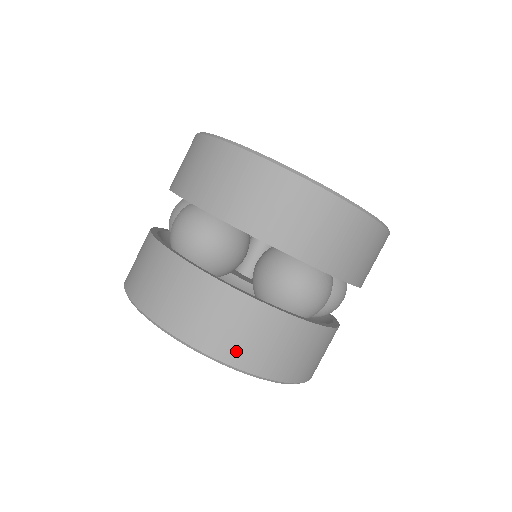
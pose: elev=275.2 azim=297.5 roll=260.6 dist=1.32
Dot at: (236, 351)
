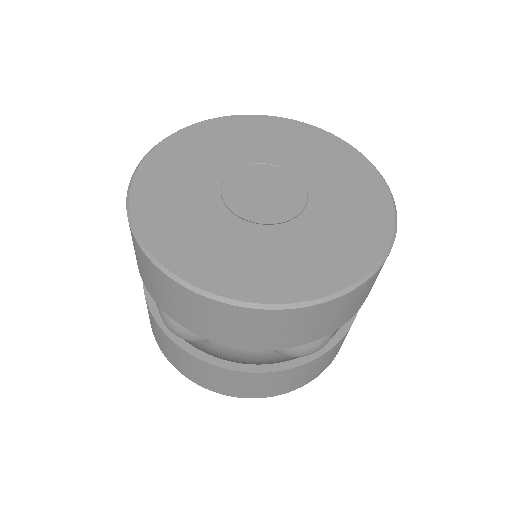
Dot at: (263, 393)
